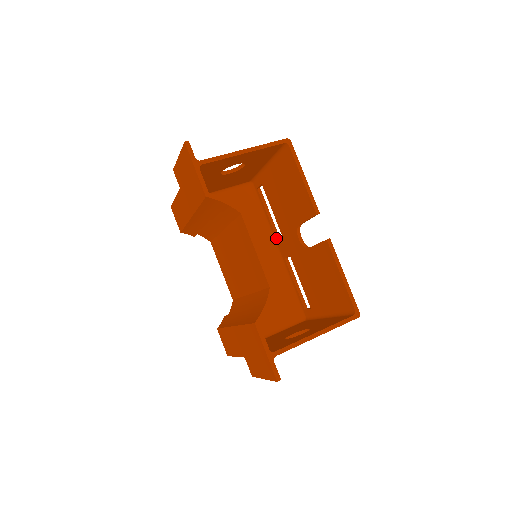
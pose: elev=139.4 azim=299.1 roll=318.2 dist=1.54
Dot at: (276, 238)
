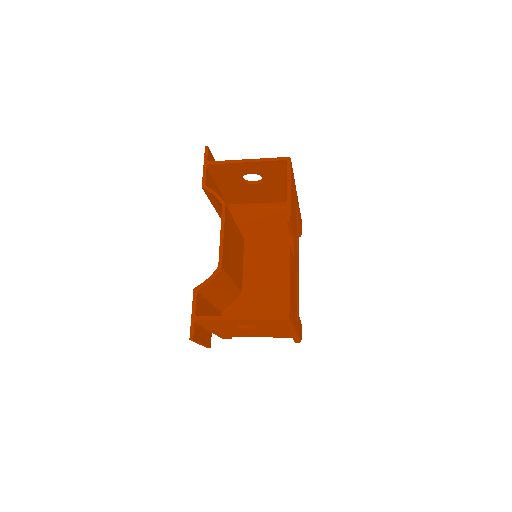
Dot at: occluded
